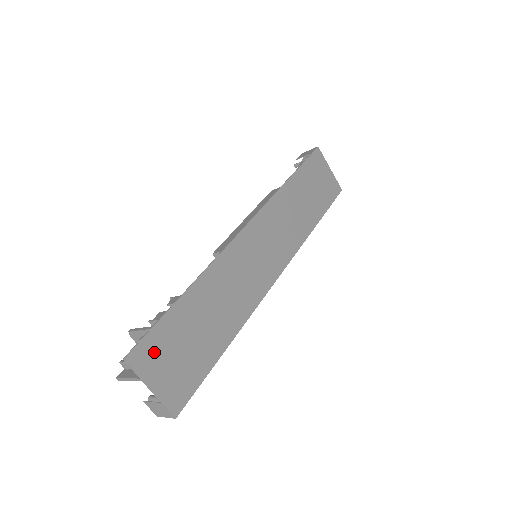
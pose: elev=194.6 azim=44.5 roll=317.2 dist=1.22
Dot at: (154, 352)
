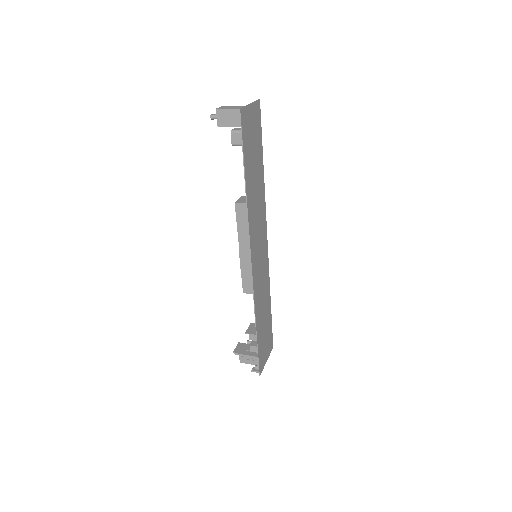
Dot at: (262, 358)
